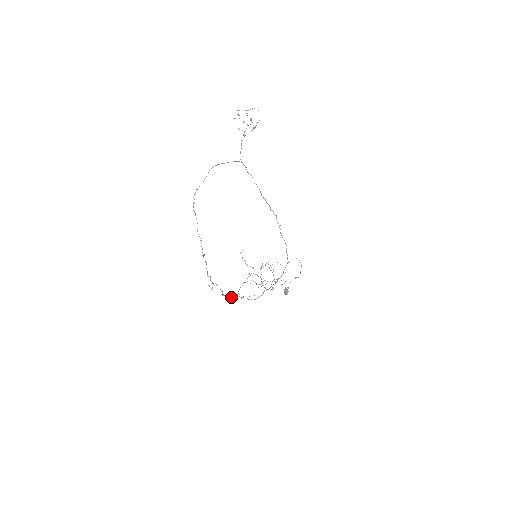
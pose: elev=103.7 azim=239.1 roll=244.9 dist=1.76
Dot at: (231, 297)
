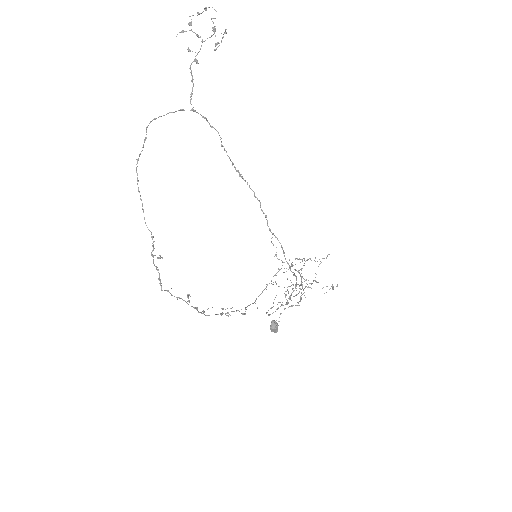
Dot at: occluded
